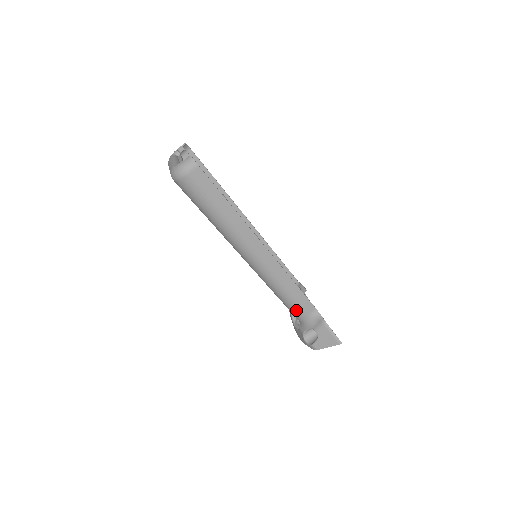
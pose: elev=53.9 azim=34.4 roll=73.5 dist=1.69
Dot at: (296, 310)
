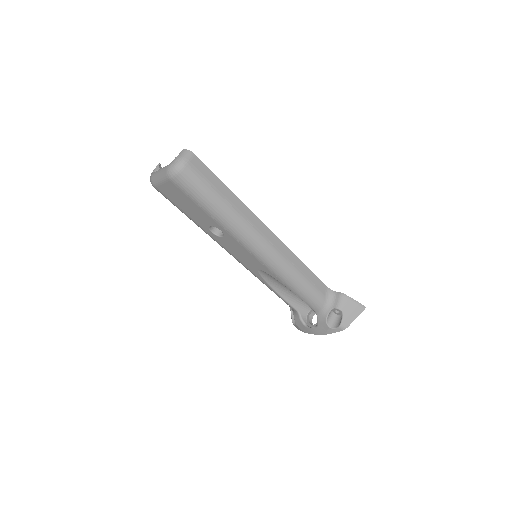
Dot at: (312, 294)
